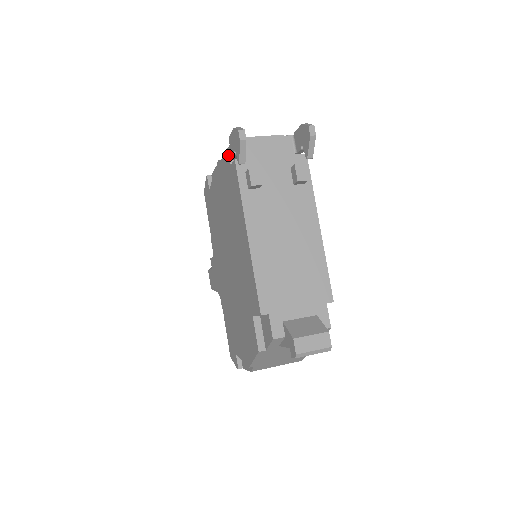
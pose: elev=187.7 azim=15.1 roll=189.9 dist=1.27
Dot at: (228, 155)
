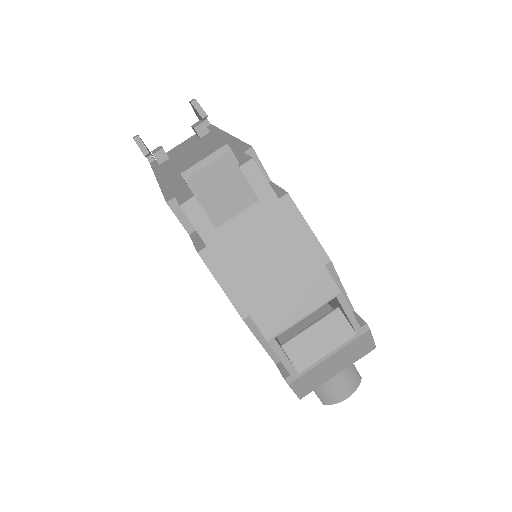
Dot at: occluded
